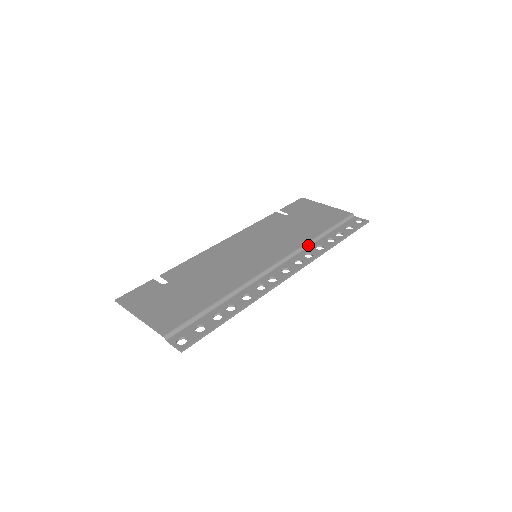
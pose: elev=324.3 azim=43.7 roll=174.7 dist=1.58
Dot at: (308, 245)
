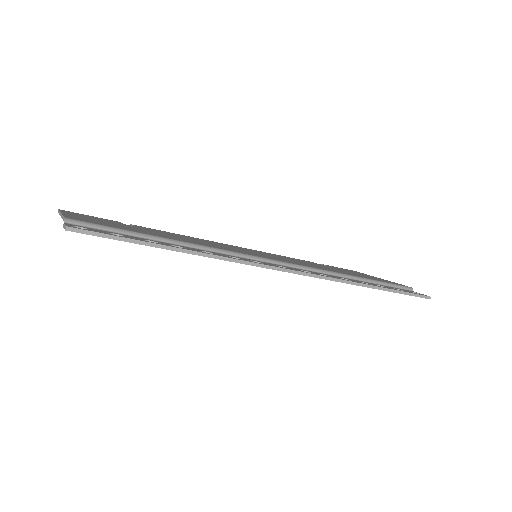
Dot at: (331, 273)
